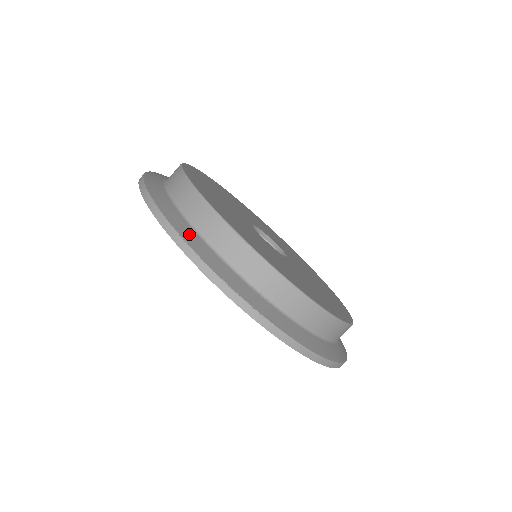
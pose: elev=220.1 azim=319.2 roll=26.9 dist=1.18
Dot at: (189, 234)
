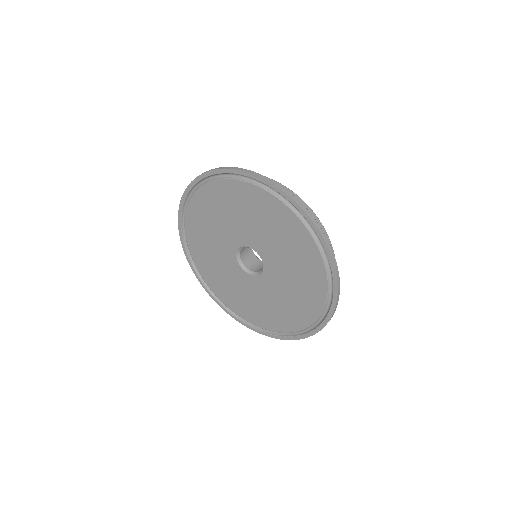
Dot at: occluded
